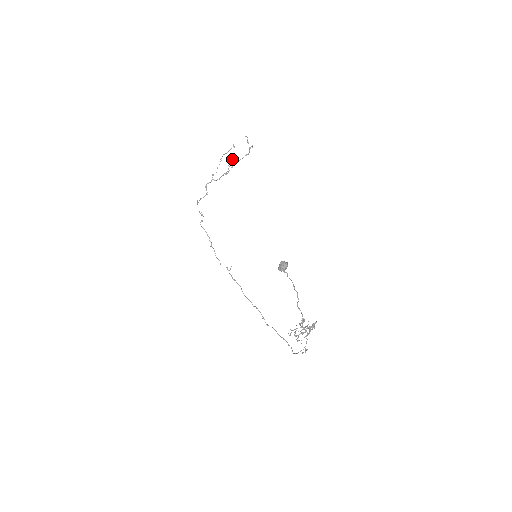
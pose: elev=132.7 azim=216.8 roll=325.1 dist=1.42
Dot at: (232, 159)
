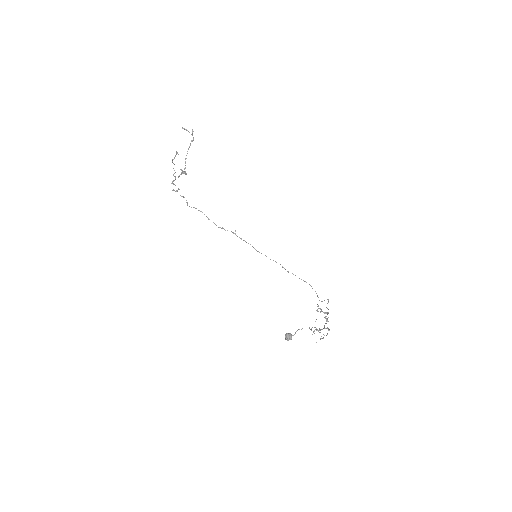
Dot at: occluded
